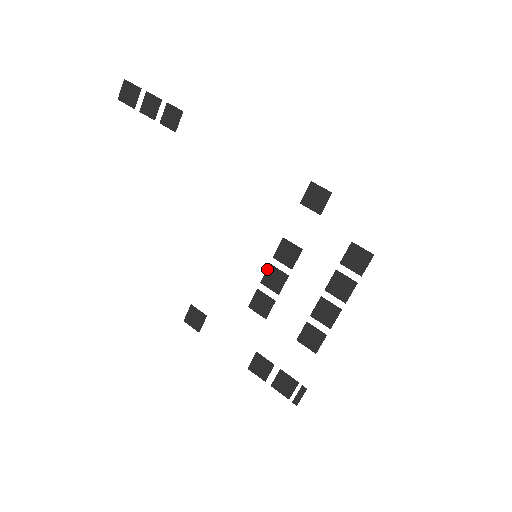
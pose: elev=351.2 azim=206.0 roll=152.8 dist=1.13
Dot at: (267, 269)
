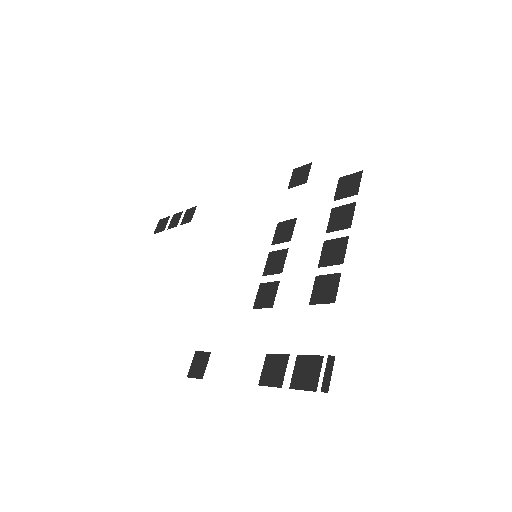
Dot at: (267, 259)
